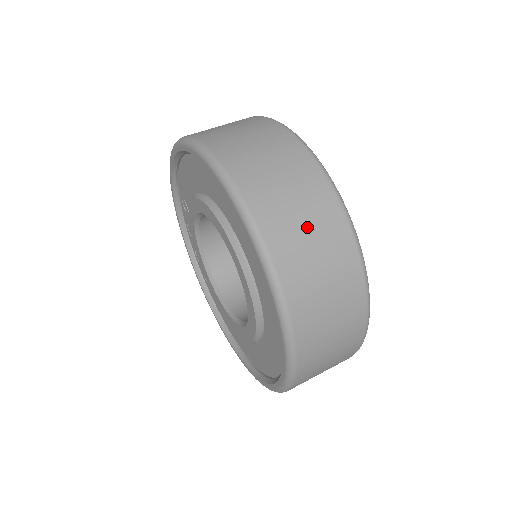
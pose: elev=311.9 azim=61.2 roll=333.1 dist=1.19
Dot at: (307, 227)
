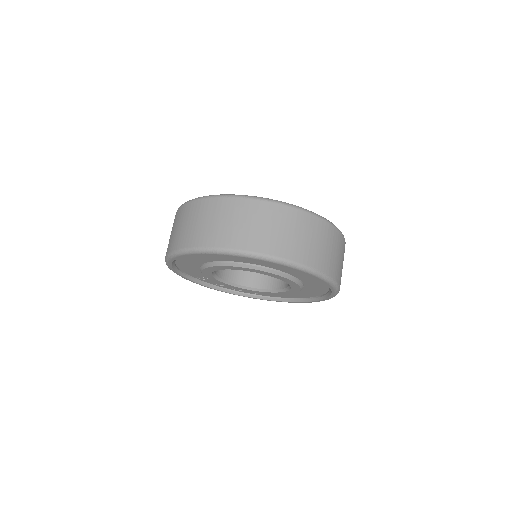
Dot at: (251, 224)
